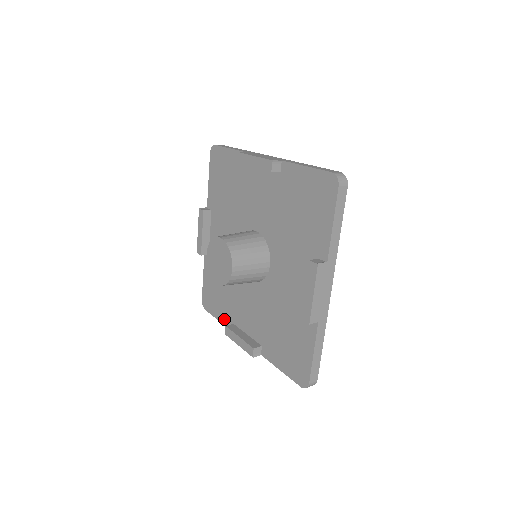
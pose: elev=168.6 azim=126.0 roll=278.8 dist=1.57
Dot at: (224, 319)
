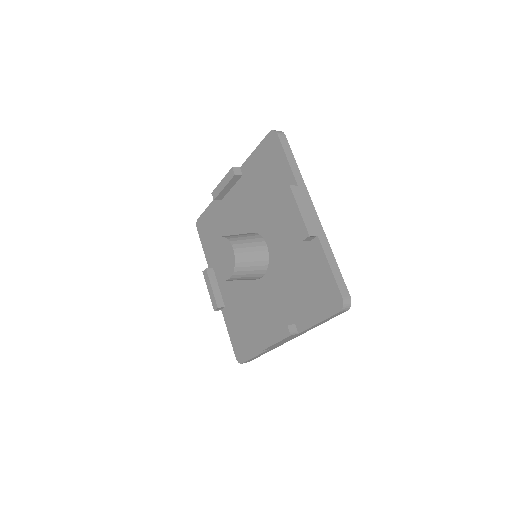
Dot at: (208, 255)
